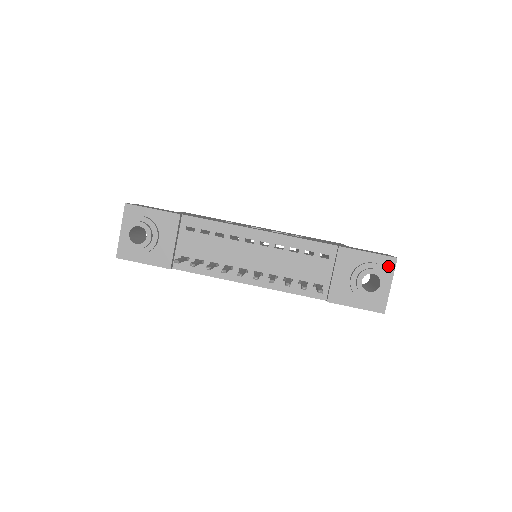
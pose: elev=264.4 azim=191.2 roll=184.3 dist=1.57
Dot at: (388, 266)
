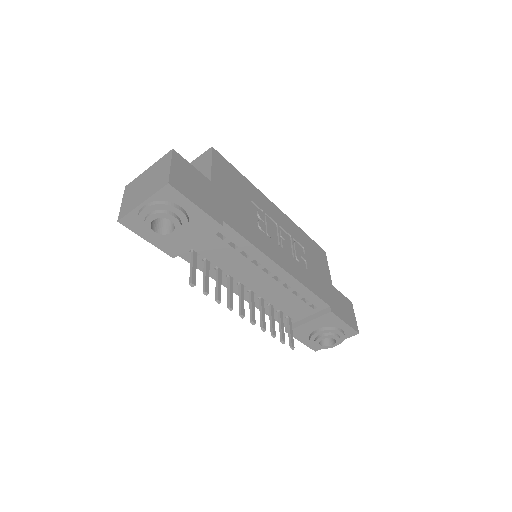
Dot at: (348, 334)
